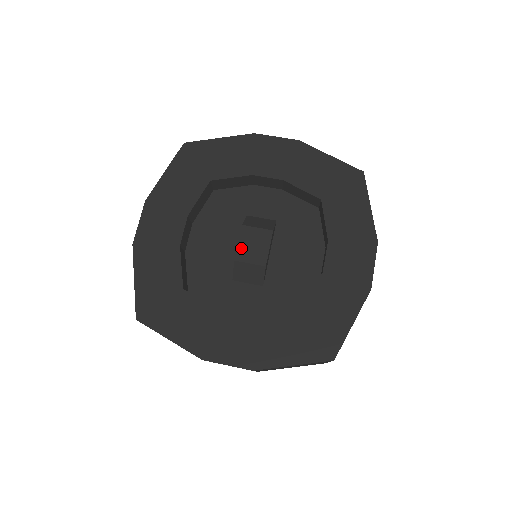
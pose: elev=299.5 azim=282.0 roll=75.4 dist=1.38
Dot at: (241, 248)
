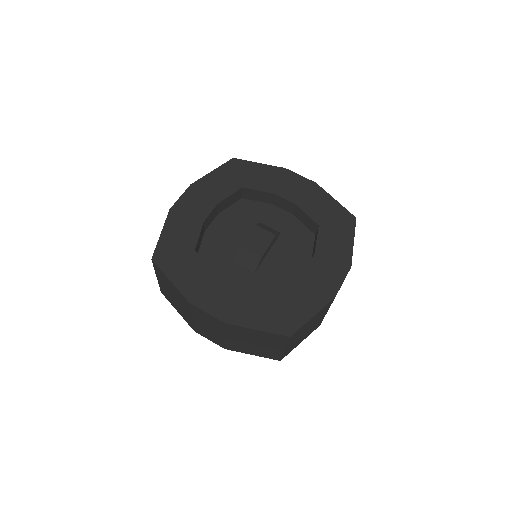
Dot at: (248, 239)
